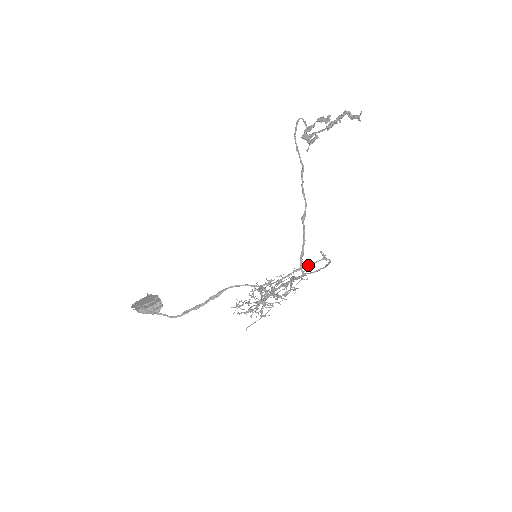
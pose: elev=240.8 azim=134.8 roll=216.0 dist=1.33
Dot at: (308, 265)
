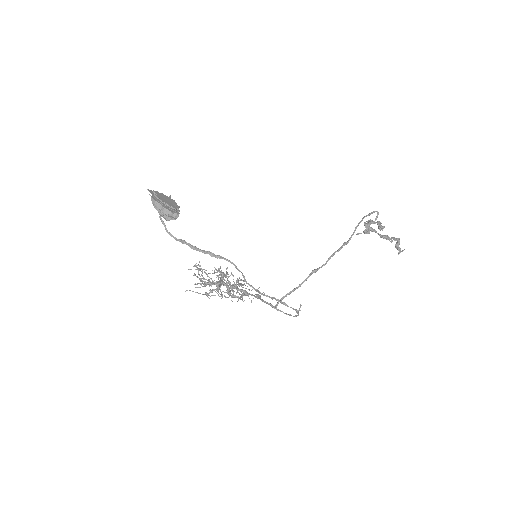
Dot at: (286, 304)
